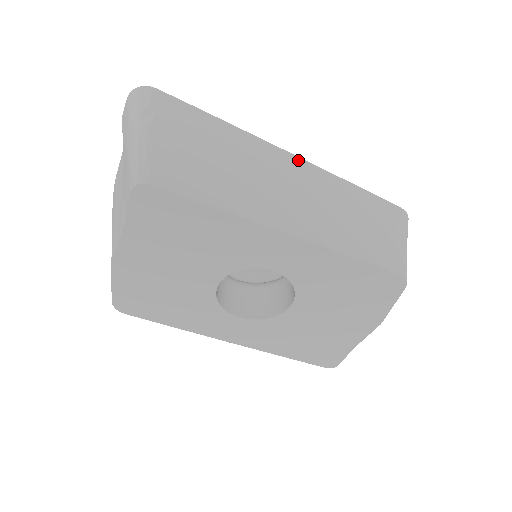
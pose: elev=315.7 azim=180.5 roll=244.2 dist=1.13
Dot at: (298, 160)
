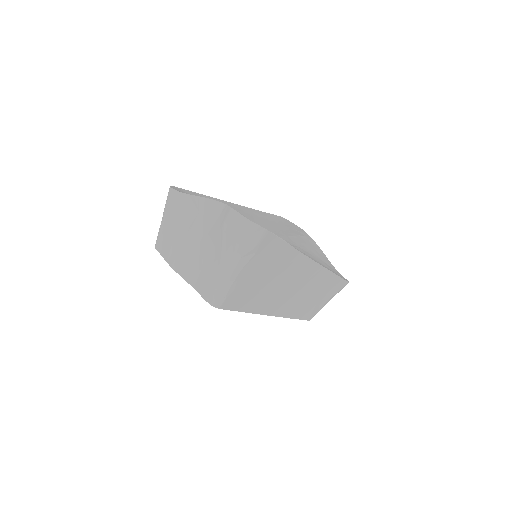
Dot at: (317, 267)
